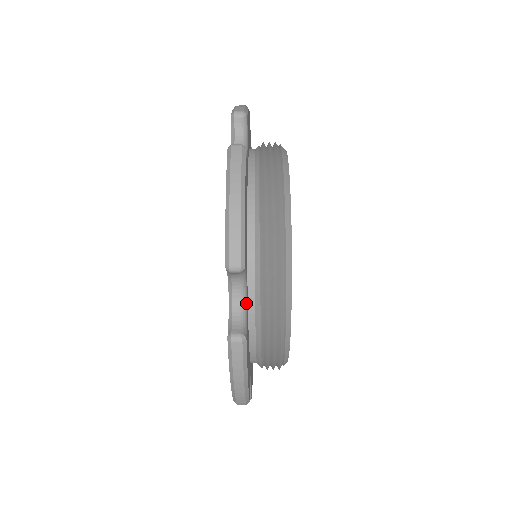
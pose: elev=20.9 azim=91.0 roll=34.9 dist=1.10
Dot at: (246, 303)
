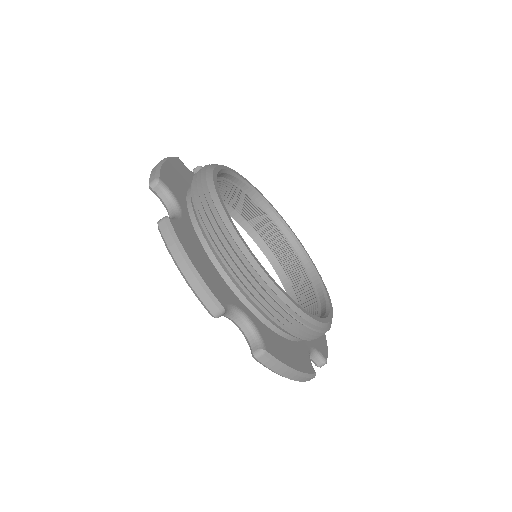
Dot at: (180, 213)
